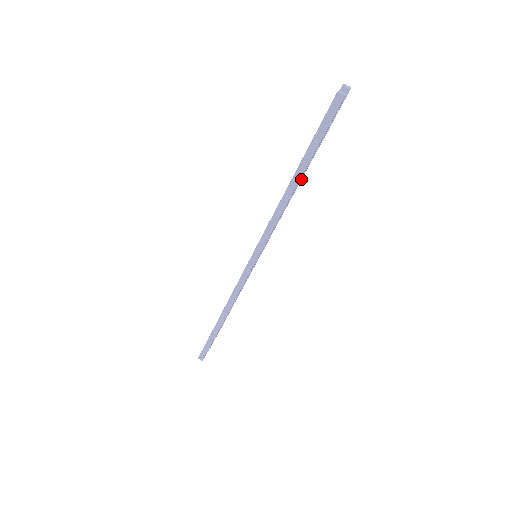
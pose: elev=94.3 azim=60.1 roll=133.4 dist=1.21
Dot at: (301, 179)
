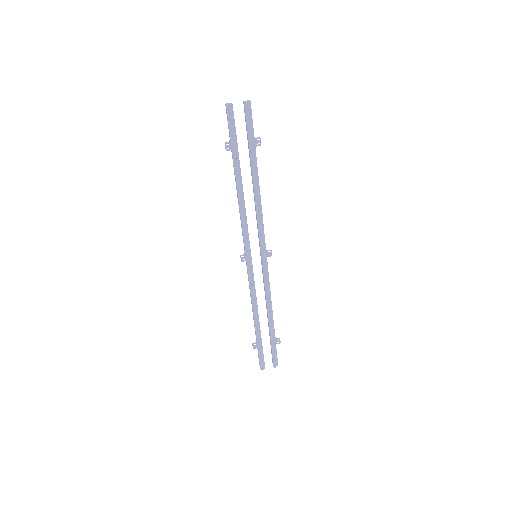
Dot at: (256, 182)
